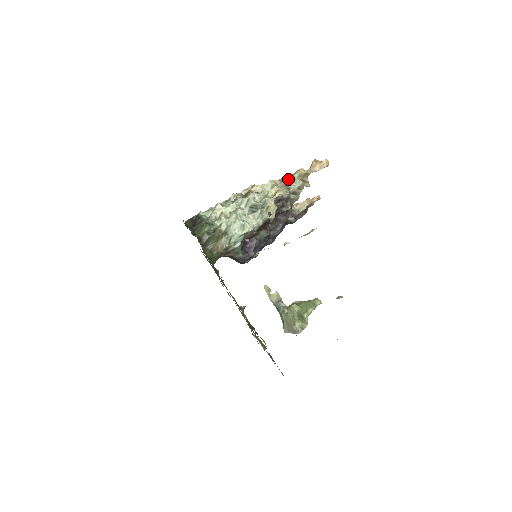
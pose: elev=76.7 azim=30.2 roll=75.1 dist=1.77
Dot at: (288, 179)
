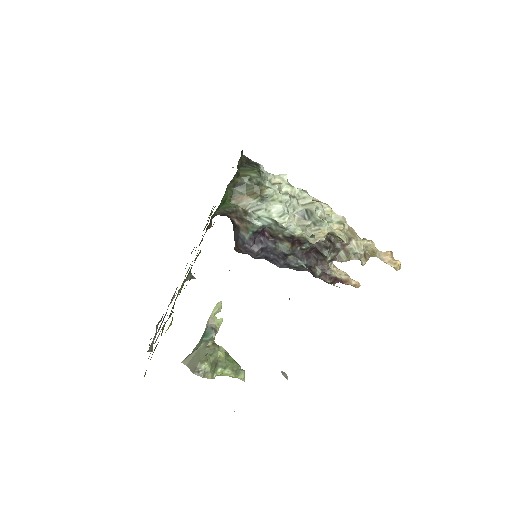
Dot at: (357, 235)
